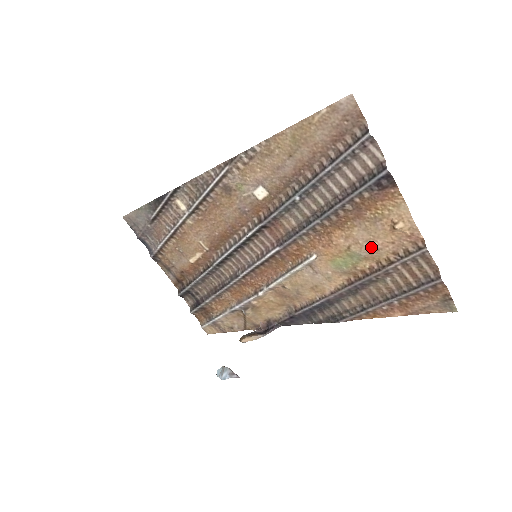
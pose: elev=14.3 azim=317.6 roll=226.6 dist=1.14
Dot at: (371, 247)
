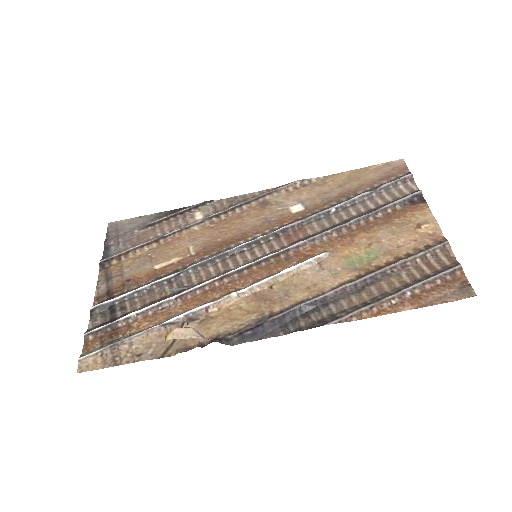
Dot at: (393, 245)
